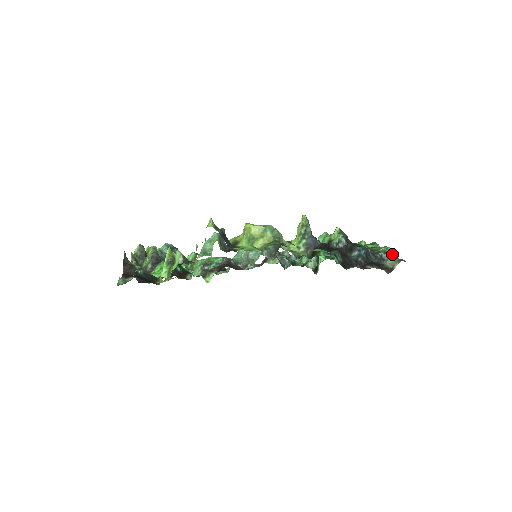
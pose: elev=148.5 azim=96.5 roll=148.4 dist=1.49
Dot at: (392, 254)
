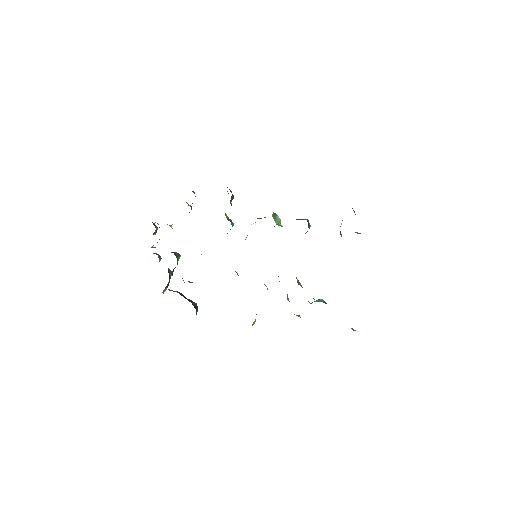
Dot at: occluded
